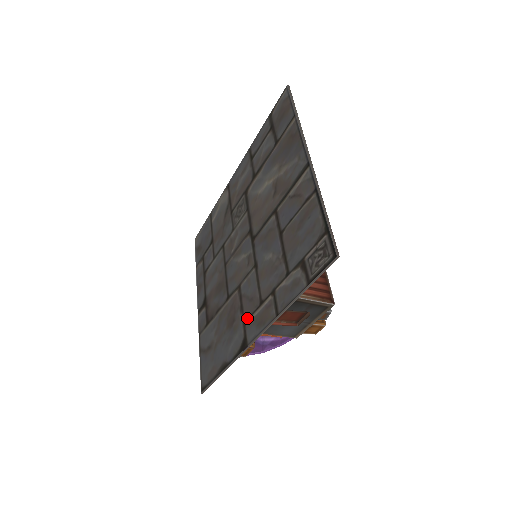
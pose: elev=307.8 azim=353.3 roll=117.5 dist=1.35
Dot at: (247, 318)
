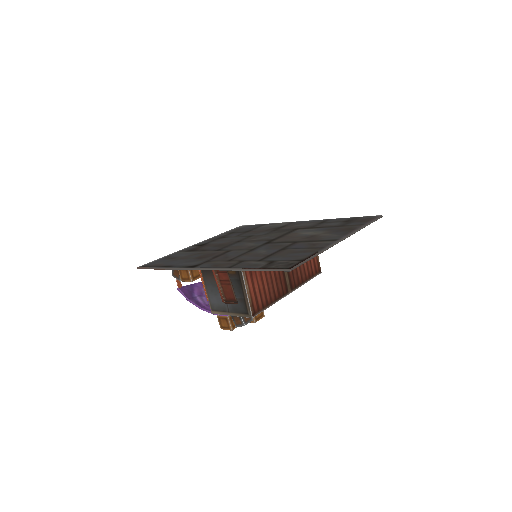
Dot at: (212, 261)
